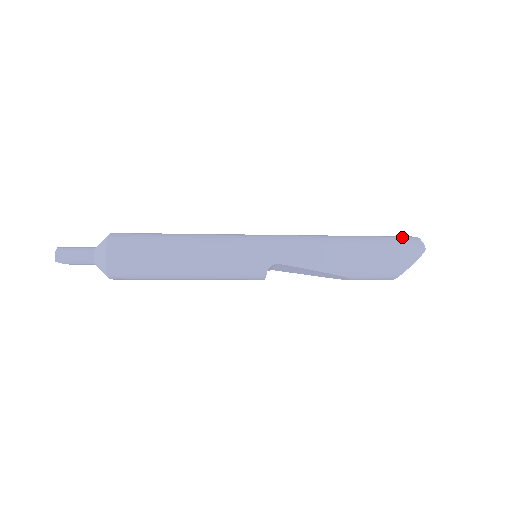
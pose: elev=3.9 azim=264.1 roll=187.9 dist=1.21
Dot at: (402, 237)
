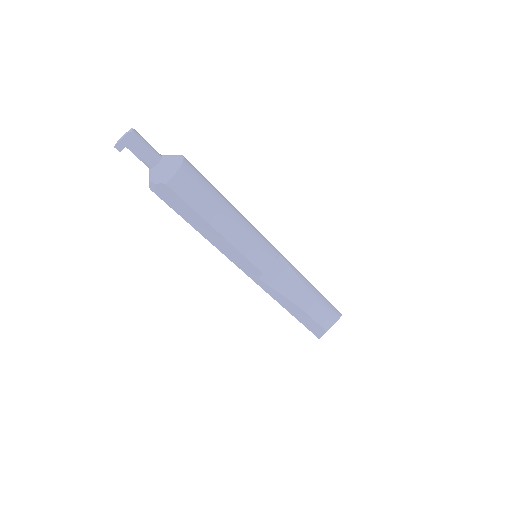
Dot at: occluded
